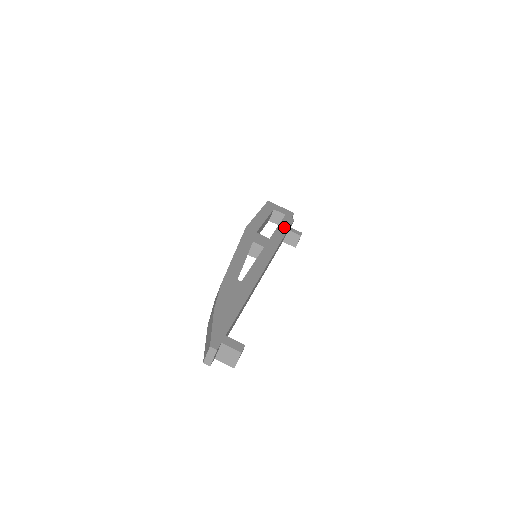
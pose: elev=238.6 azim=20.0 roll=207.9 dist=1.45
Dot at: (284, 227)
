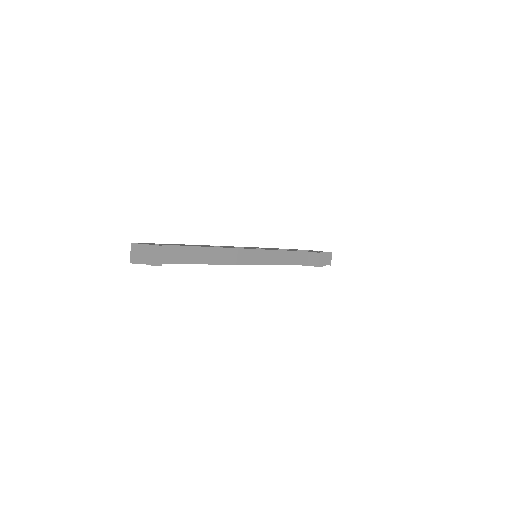
Dot at: occluded
